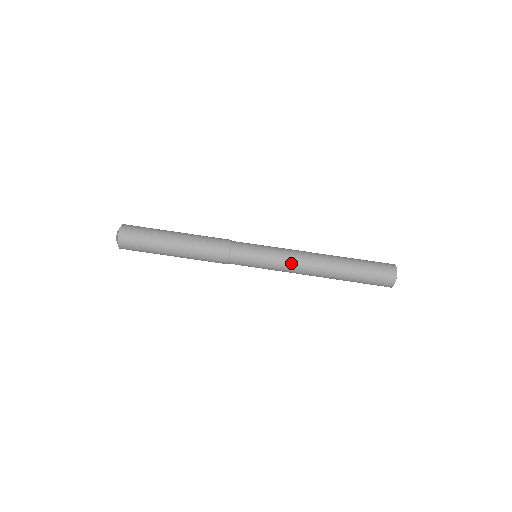
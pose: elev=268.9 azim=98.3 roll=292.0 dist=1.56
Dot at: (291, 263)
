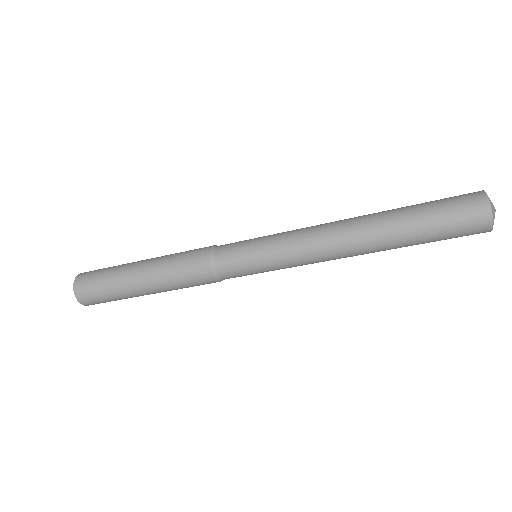
Dot at: (306, 253)
